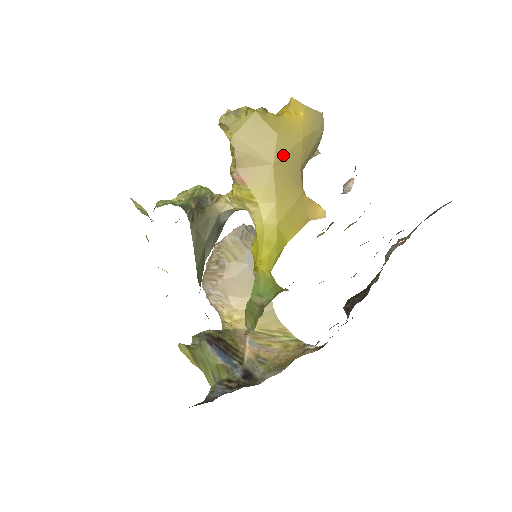
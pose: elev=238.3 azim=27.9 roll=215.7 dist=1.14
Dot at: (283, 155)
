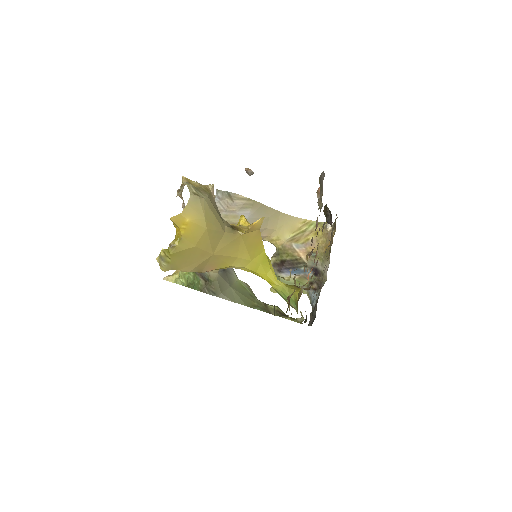
Dot at: (211, 246)
